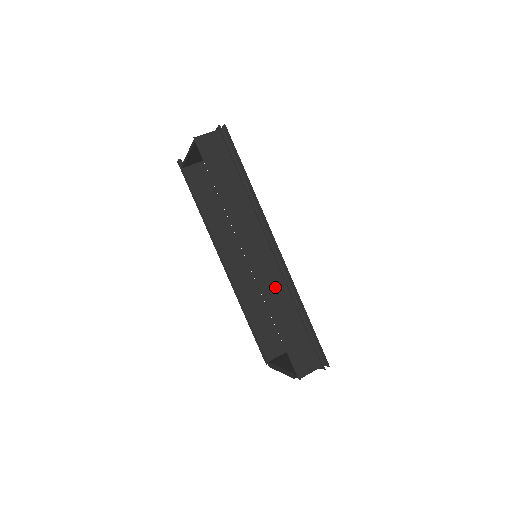
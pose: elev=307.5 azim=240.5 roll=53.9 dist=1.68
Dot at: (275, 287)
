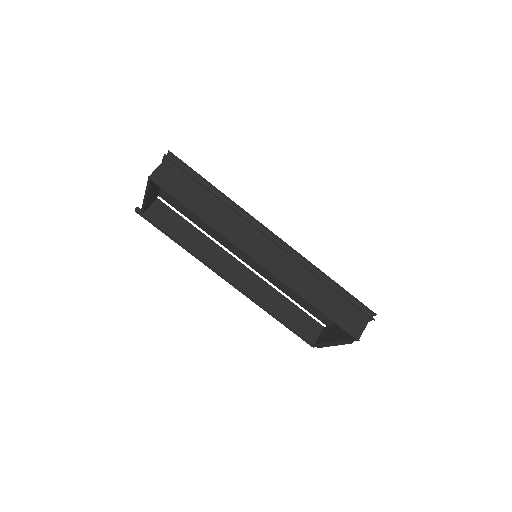
Dot at: (293, 272)
